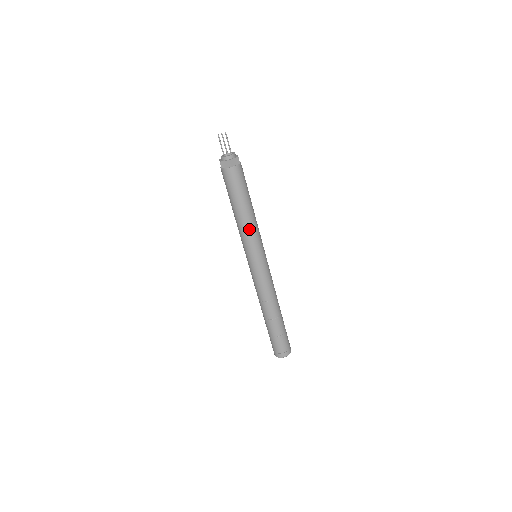
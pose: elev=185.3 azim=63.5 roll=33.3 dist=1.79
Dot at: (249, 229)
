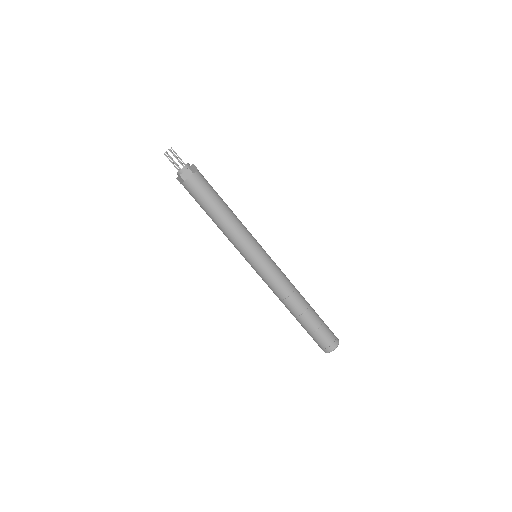
Dot at: (230, 234)
